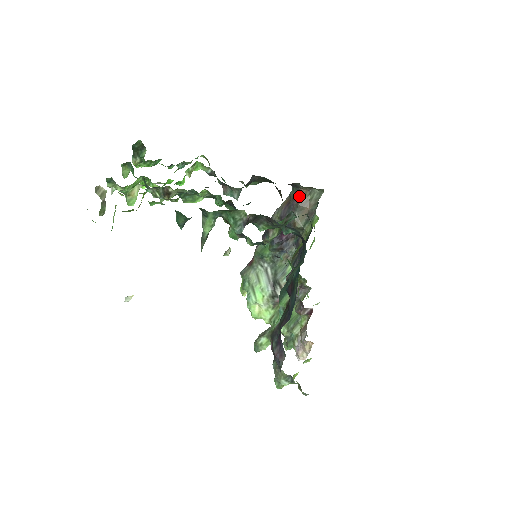
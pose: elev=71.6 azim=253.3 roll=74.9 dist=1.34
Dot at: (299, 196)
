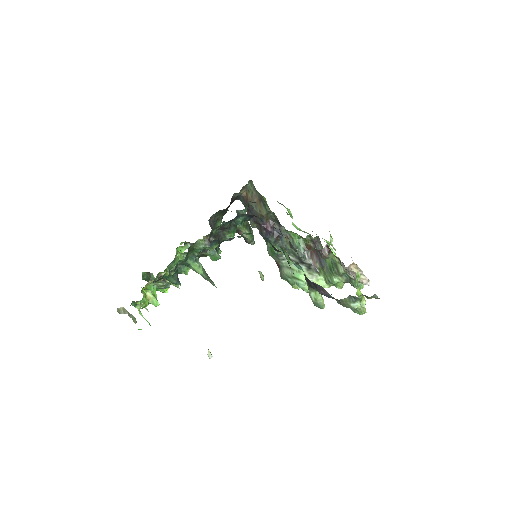
Dot at: (246, 199)
